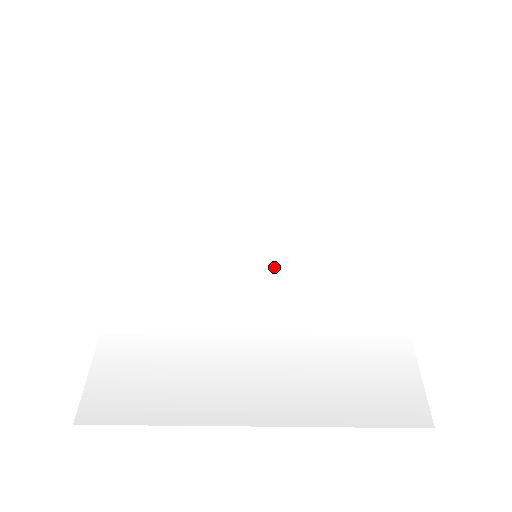
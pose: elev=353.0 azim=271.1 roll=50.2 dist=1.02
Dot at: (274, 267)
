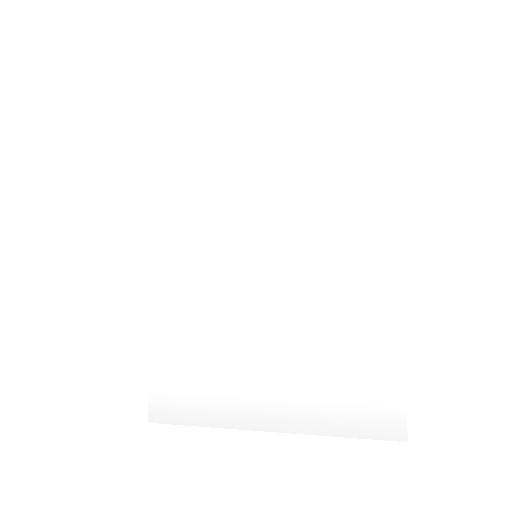
Dot at: (274, 270)
